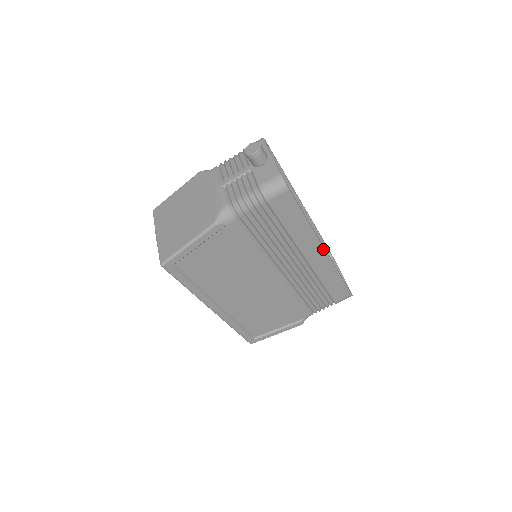
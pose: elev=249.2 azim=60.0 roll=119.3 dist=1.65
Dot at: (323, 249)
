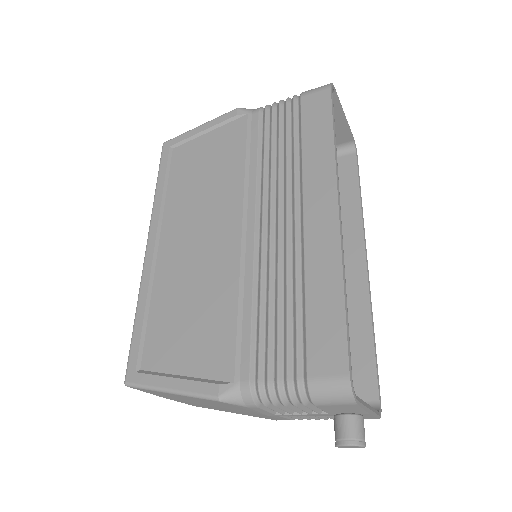
Dot at: (366, 266)
